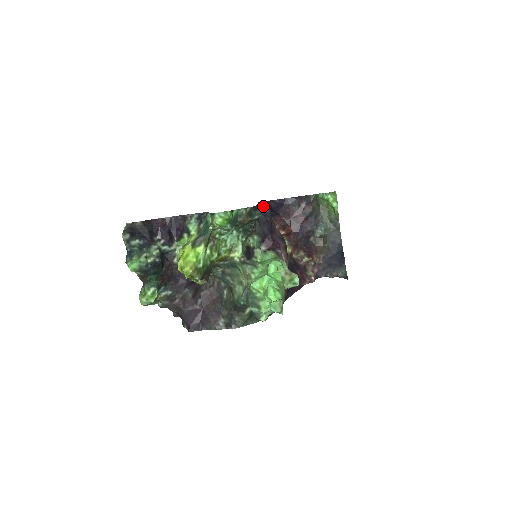
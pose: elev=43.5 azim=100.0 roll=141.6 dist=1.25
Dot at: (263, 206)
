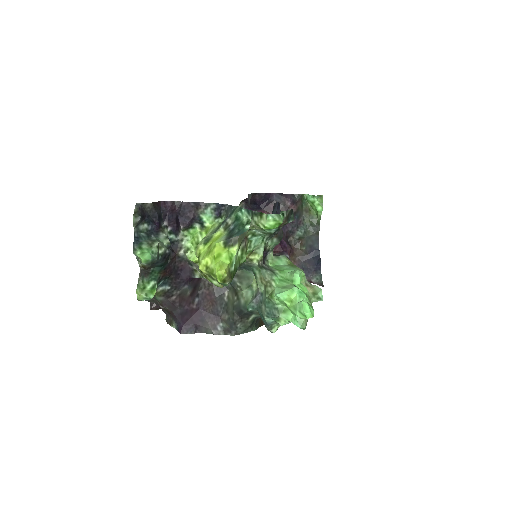
Dot at: (277, 205)
